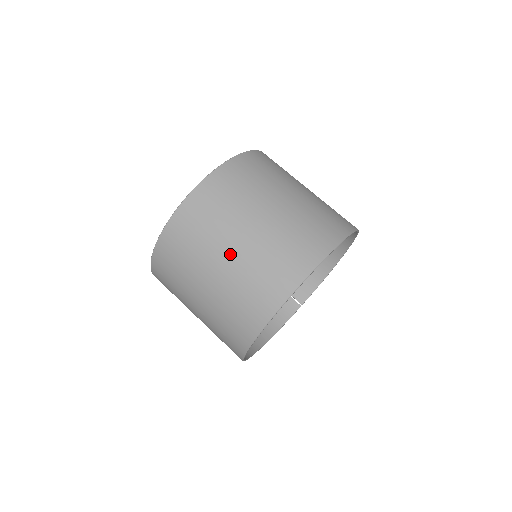
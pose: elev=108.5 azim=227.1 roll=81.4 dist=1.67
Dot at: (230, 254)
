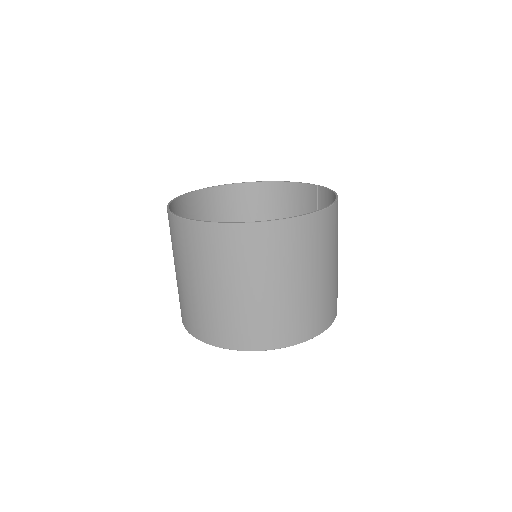
Dot at: (175, 270)
